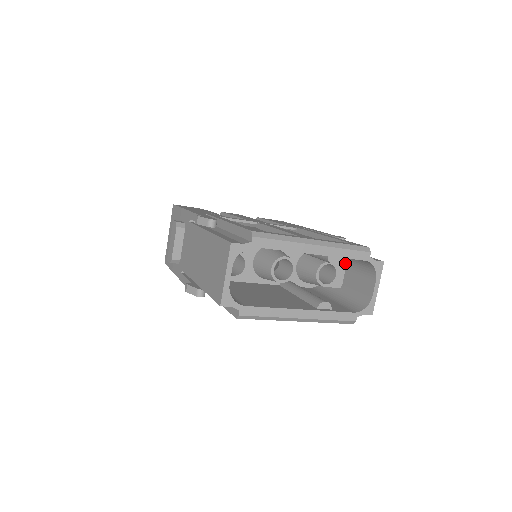
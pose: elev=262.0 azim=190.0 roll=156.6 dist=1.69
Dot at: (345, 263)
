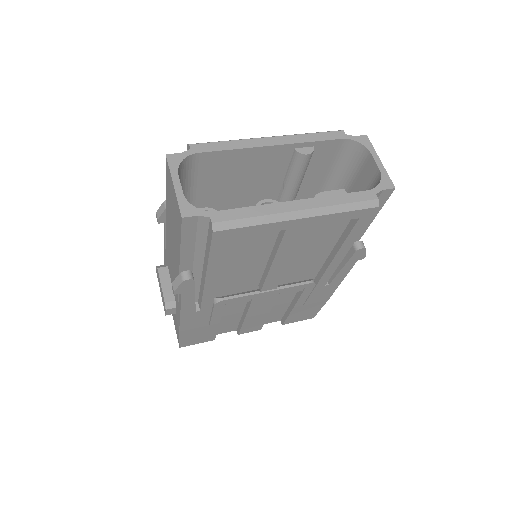
Dot at: (343, 189)
